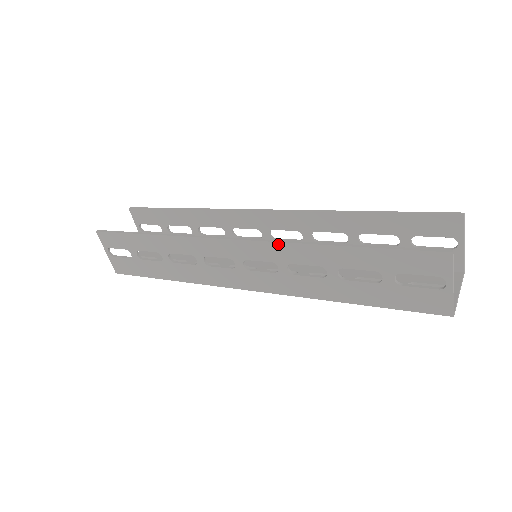
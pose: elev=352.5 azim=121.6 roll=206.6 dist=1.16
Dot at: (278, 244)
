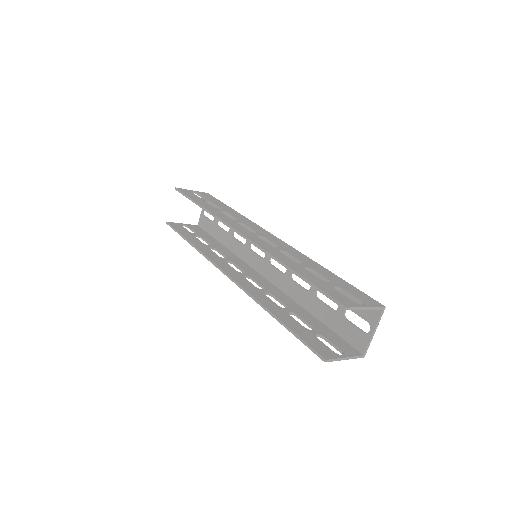
Dot at: (247, 294)
